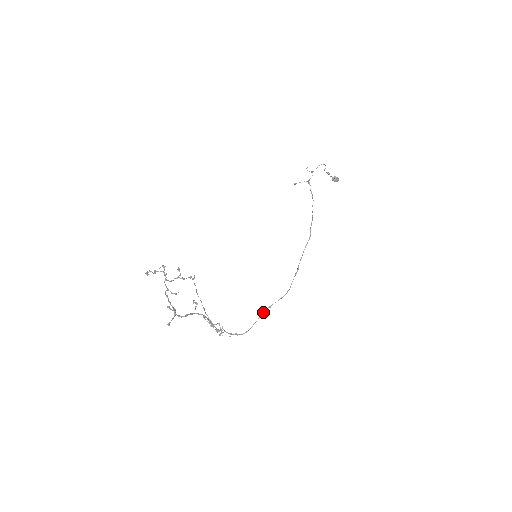
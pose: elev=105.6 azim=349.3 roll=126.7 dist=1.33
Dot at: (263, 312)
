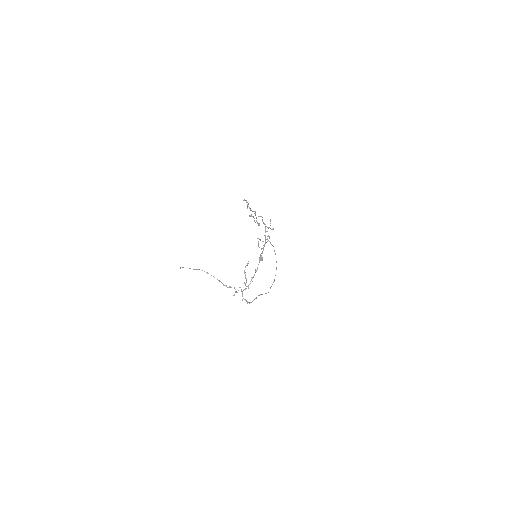
Dot at: (258, 295)
